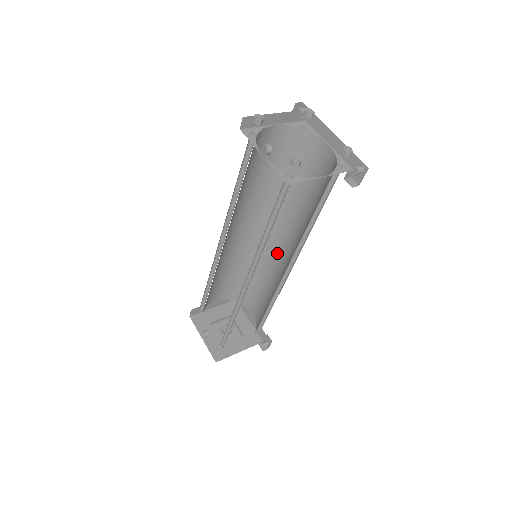
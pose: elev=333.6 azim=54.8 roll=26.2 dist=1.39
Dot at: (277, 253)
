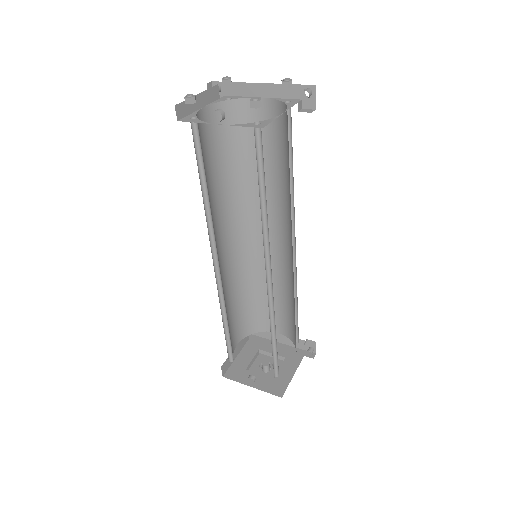
Dot at: occluded
